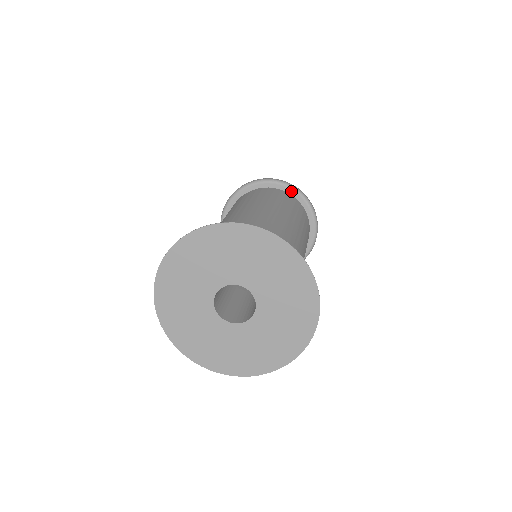
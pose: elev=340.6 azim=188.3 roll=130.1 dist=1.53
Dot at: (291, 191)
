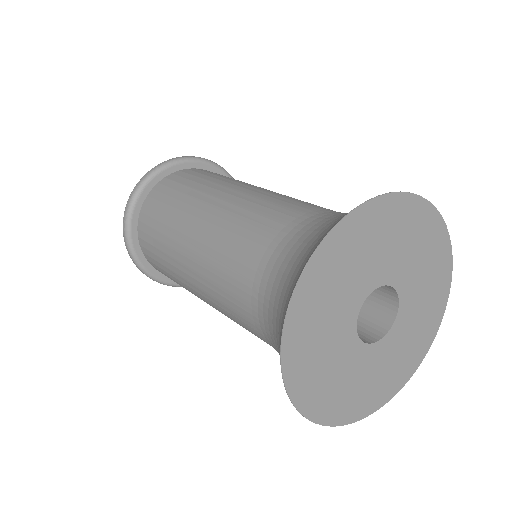
Dot at: occluded
